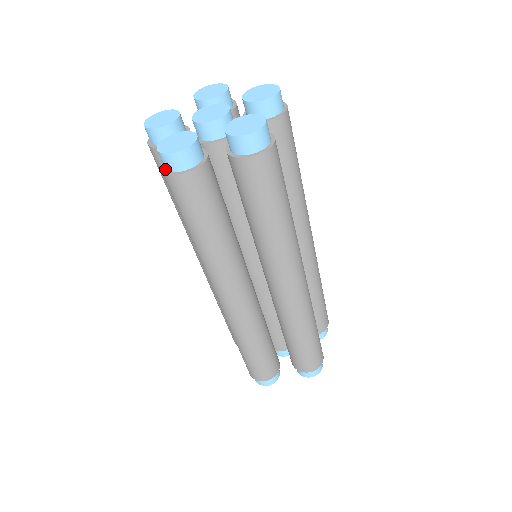
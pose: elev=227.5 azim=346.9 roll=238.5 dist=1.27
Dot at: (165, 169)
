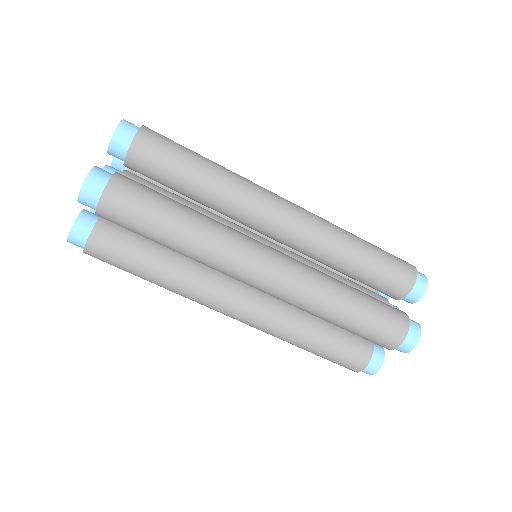
Dot at: occluded
